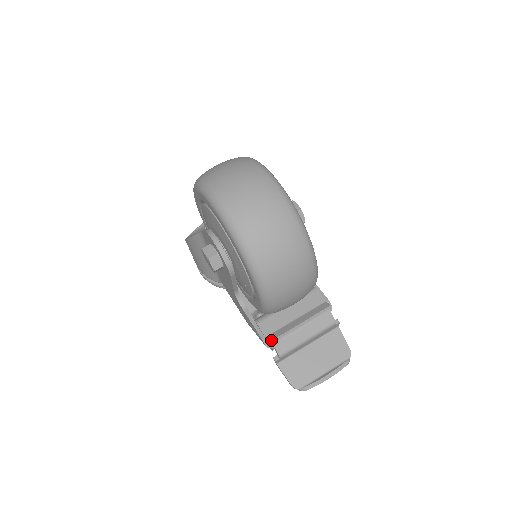
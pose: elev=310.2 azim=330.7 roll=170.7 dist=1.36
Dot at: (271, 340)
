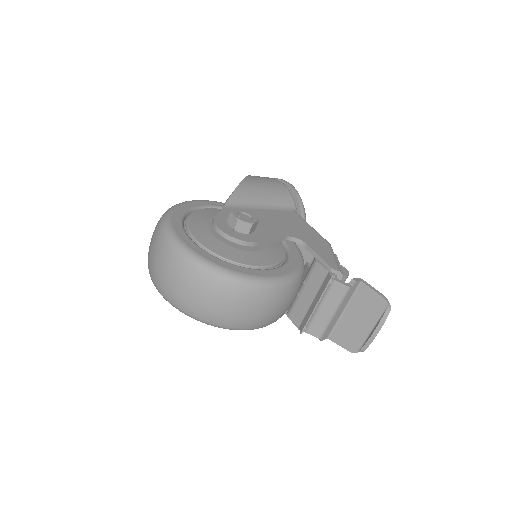
Dot at: (301, 331)
